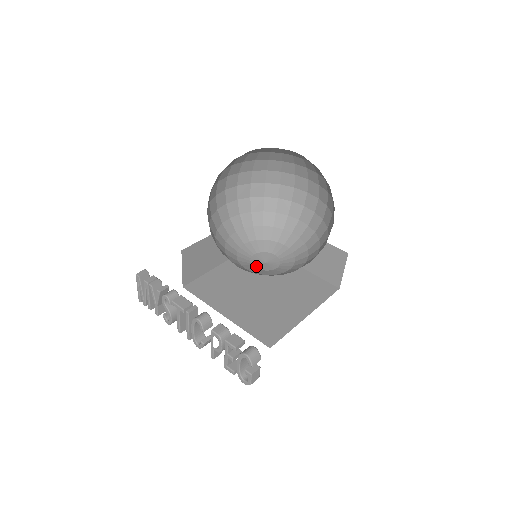
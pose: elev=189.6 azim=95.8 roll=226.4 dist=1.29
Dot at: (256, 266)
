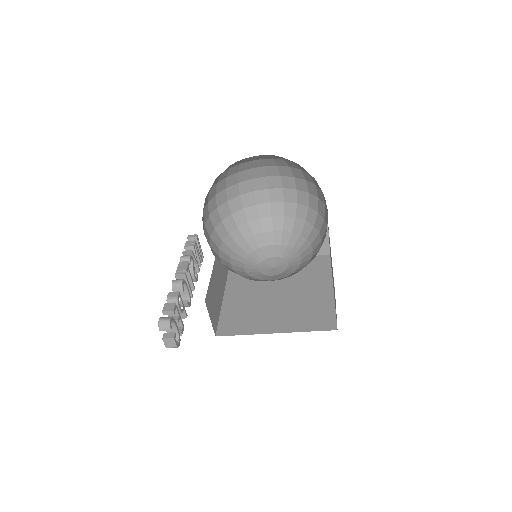
Dot at: (261, 266)
